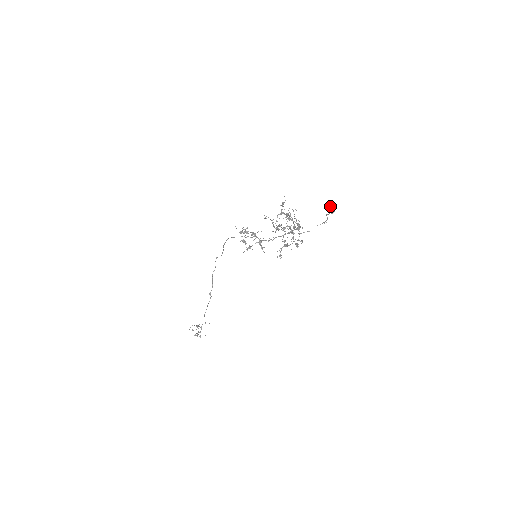
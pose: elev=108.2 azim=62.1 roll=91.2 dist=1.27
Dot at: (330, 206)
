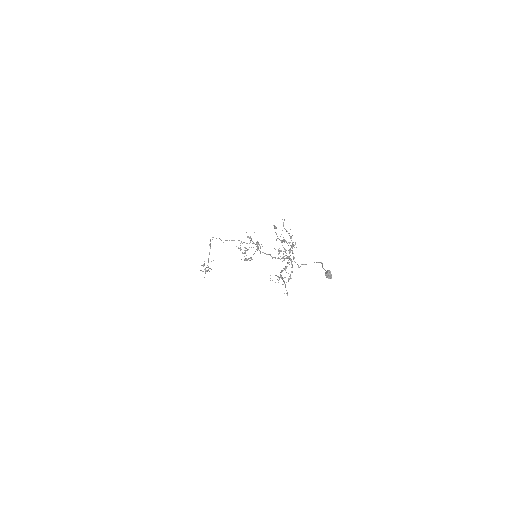
Dot at: (328, 276)
